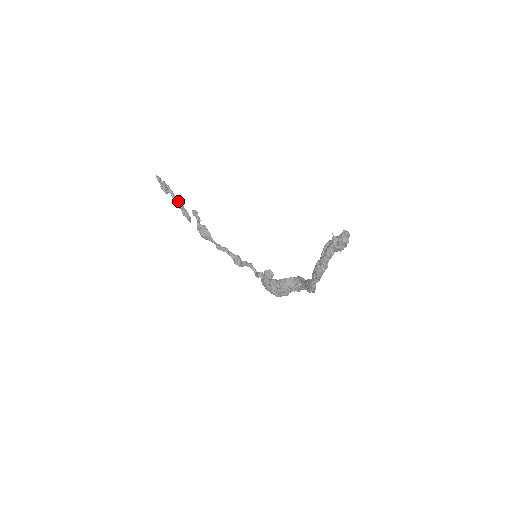
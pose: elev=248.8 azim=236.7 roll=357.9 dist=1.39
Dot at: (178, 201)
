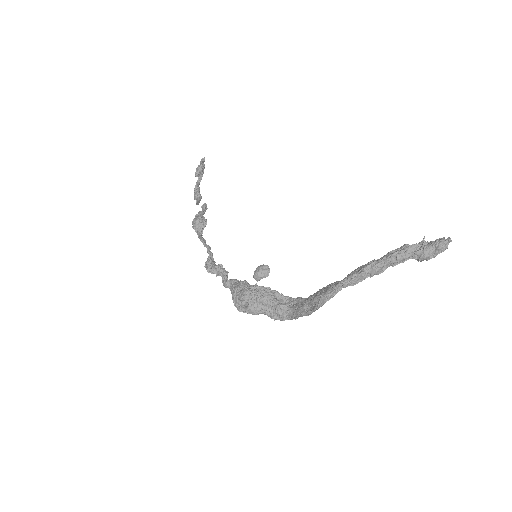
Dot at: (199, 188)
